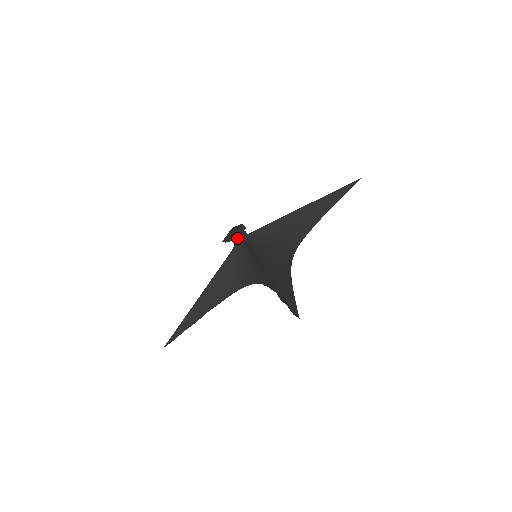
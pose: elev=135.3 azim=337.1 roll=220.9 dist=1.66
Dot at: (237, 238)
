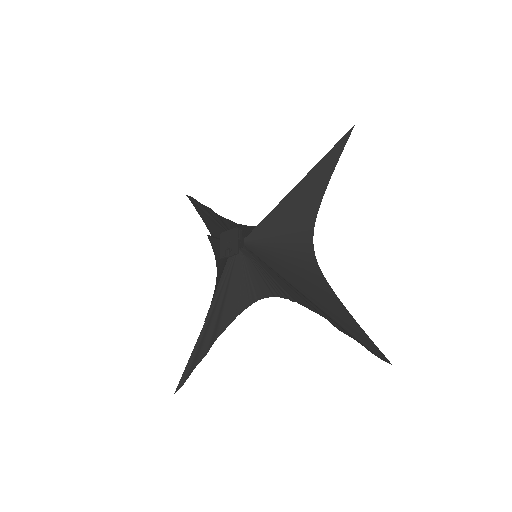
Dot at: occluded
